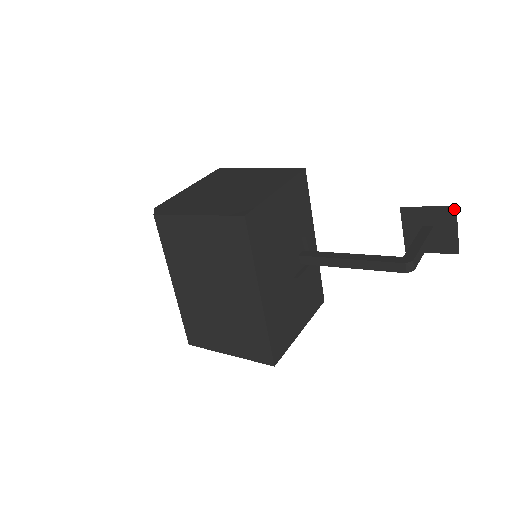
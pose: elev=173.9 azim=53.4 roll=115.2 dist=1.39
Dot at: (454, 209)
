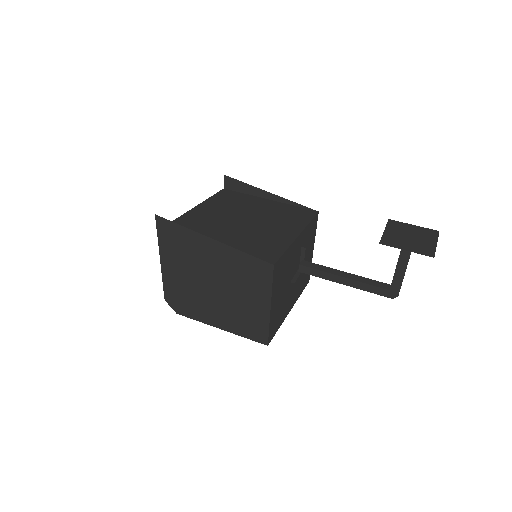
Dot at: occluded
